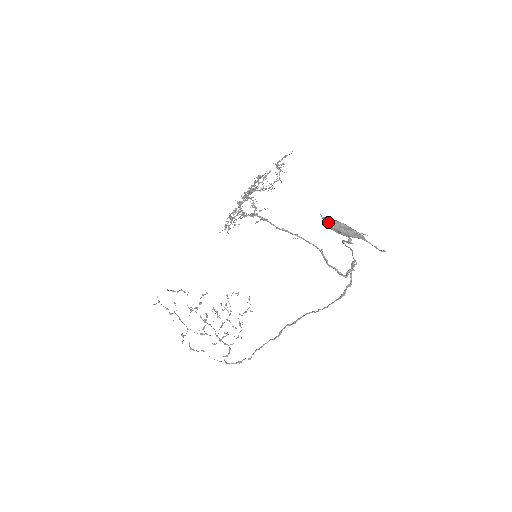
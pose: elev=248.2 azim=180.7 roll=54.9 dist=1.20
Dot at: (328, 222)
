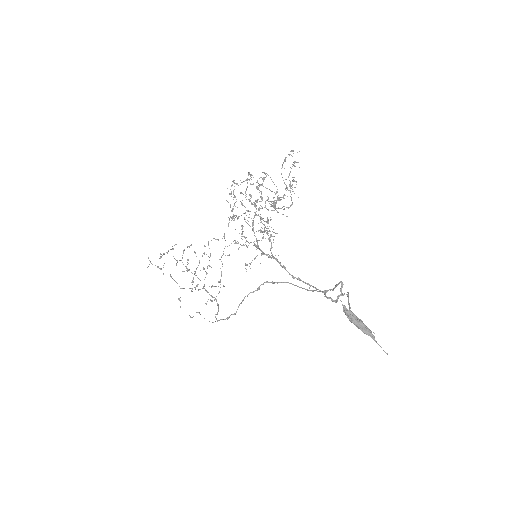
Dot at: (348, 317)
